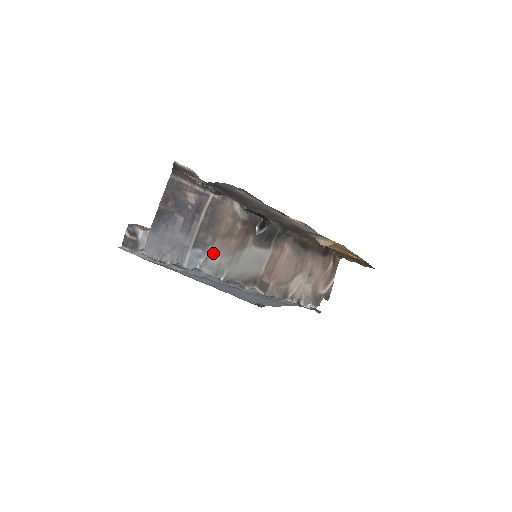
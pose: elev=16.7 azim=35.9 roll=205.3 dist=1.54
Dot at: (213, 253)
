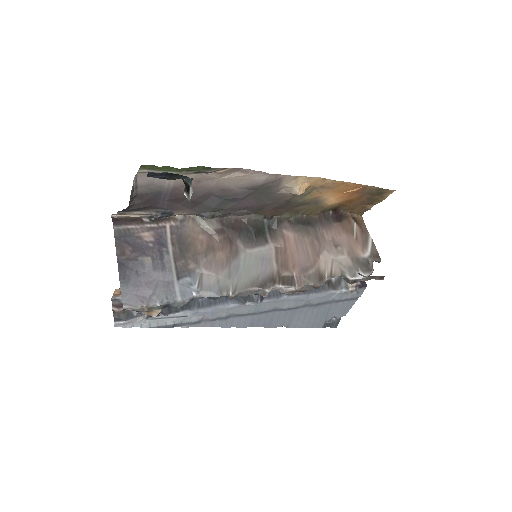
Dot at: (204, 275)
